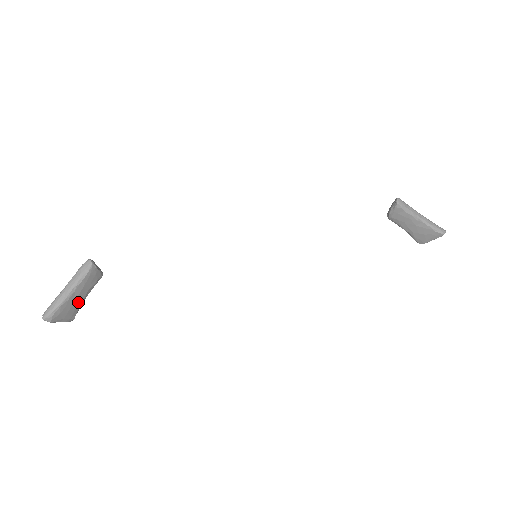
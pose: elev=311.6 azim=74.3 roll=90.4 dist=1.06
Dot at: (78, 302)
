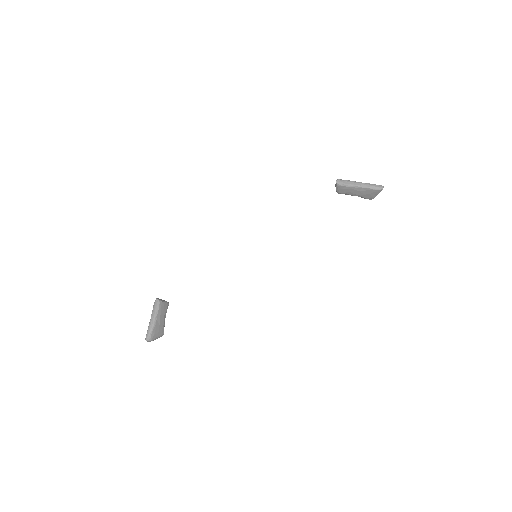
Dot at: (162, 324)
